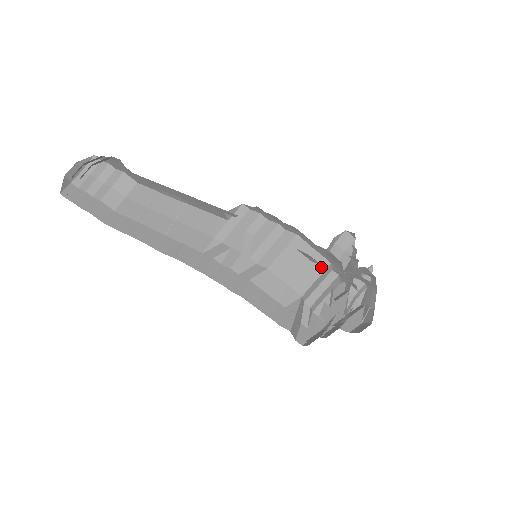
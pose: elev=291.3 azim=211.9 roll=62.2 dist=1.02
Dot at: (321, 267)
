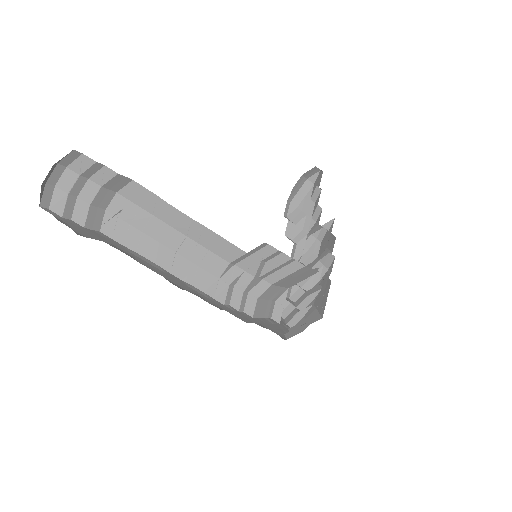
Dot at: (311, 274)
